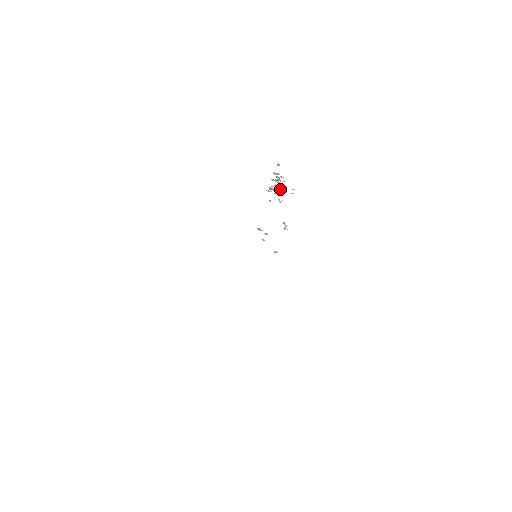
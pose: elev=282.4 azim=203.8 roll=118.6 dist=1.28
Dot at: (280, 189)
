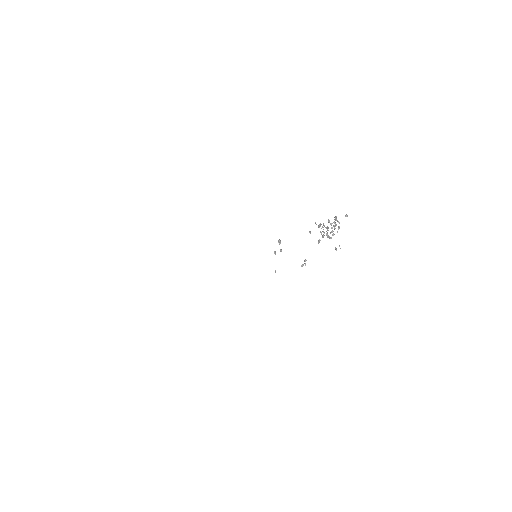
Dot at: occluded
